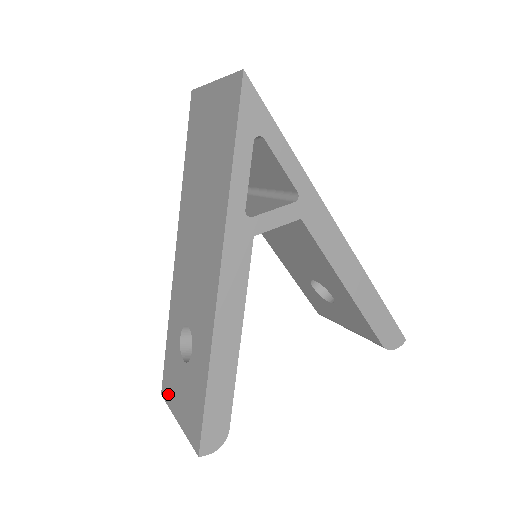
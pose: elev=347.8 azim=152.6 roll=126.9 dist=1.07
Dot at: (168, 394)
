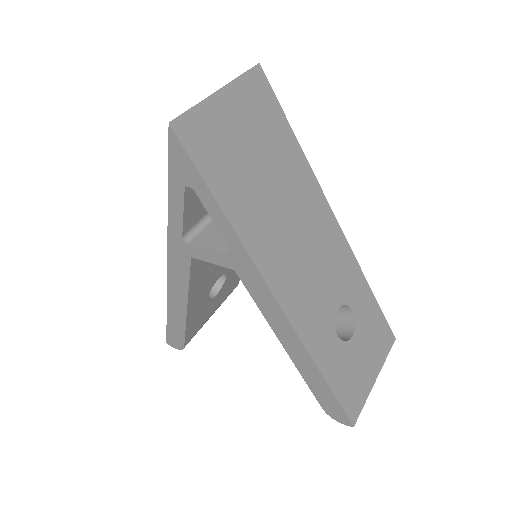
Dot at: occluded
